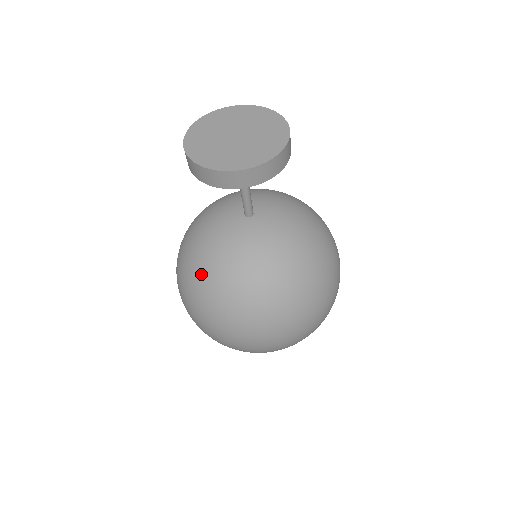
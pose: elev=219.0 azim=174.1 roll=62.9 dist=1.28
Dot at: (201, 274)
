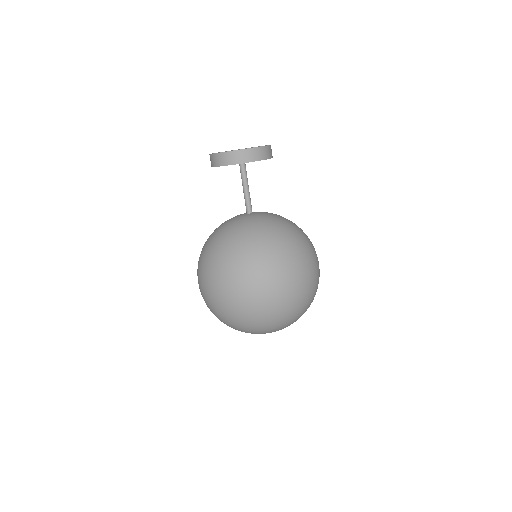
Dot at: (242, 244)
